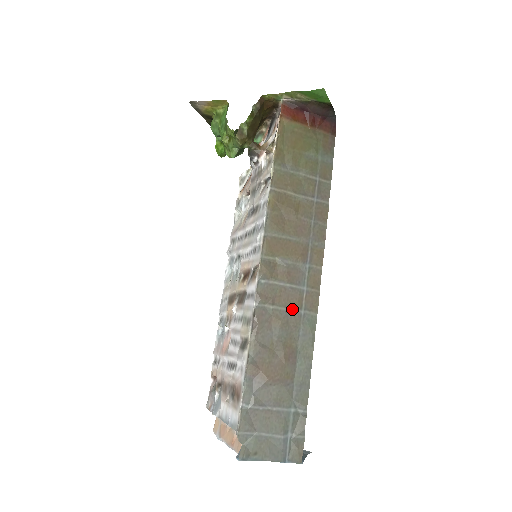
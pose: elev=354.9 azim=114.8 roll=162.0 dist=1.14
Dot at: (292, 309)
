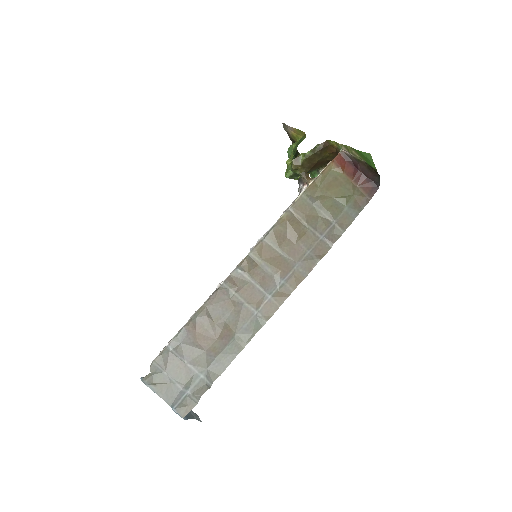
Dot at: (249, 305)
